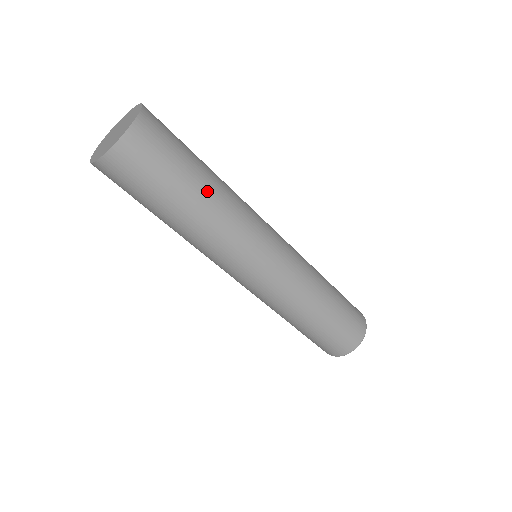
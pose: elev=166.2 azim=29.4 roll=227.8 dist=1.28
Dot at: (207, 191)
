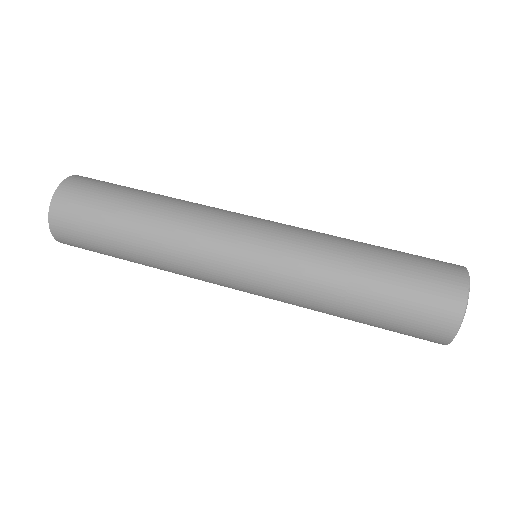
Dot at: (139, 220)
